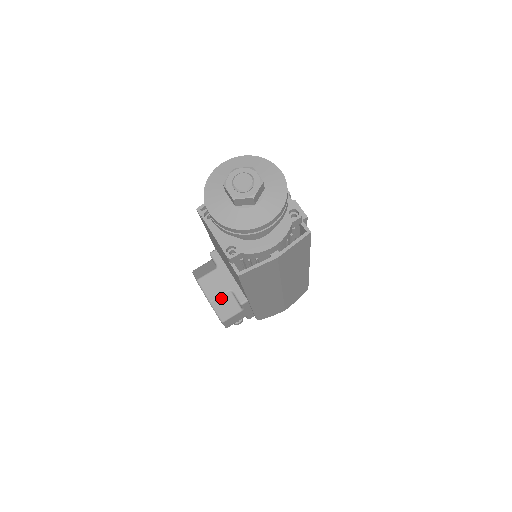
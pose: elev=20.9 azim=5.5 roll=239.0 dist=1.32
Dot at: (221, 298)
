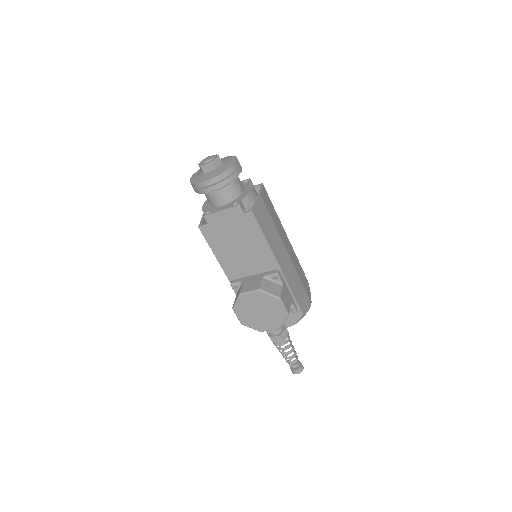
Dot at: (263, 284)
